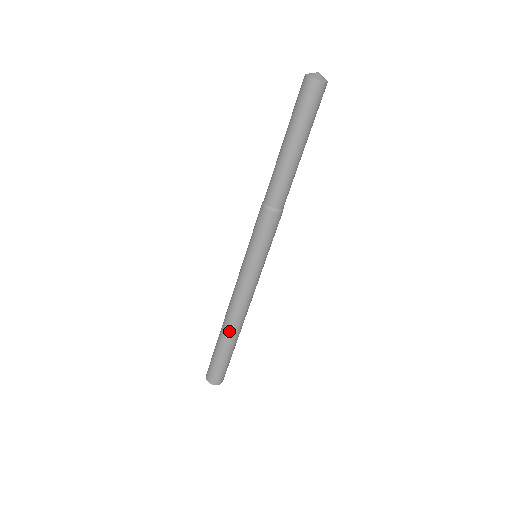
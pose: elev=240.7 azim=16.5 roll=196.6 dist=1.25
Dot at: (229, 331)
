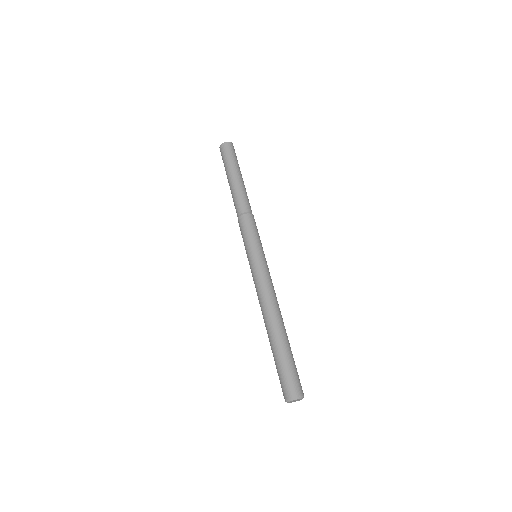
Dot at: (280, 323)
